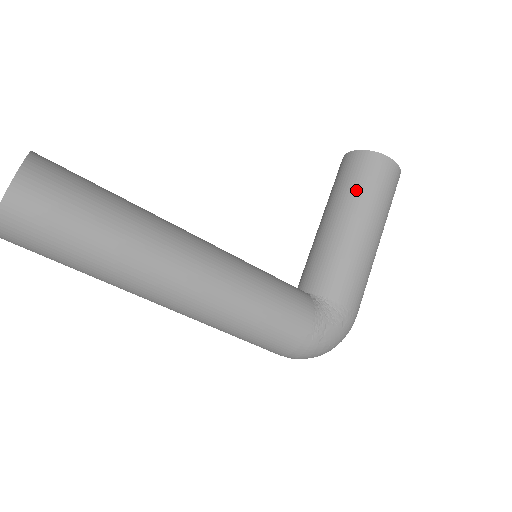
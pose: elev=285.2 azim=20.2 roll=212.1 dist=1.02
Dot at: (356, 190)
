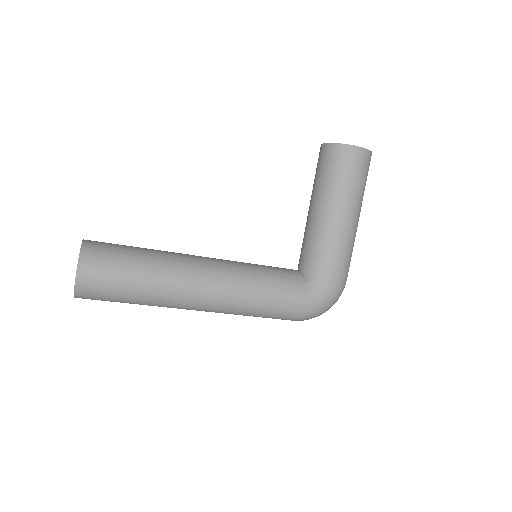
Dot at: (329, 182)
